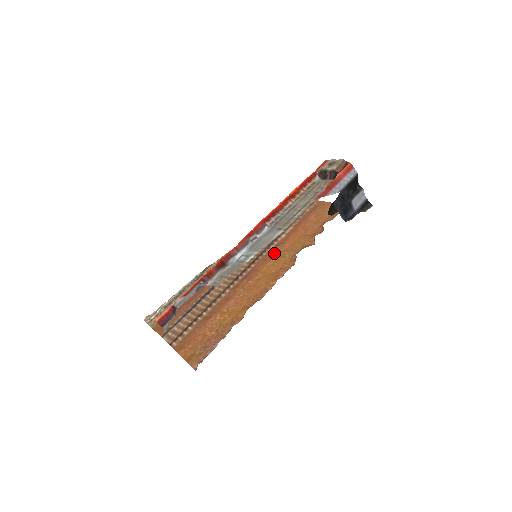
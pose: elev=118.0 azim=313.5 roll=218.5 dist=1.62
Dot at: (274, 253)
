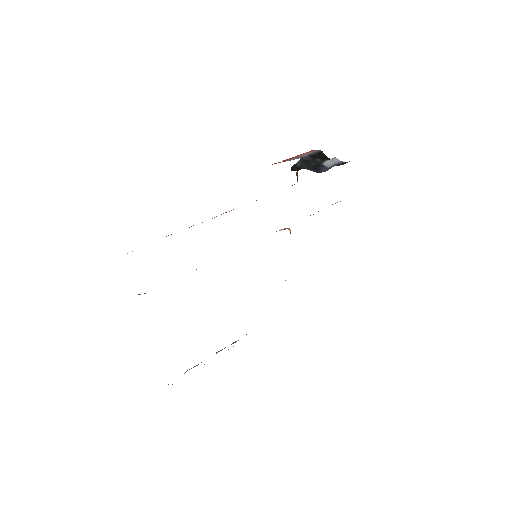
Dot at: occluded
